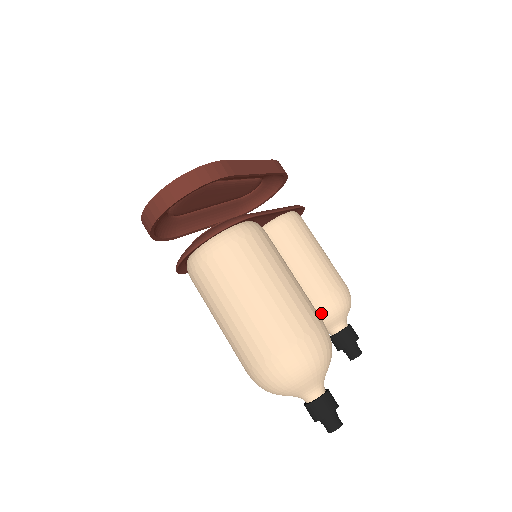
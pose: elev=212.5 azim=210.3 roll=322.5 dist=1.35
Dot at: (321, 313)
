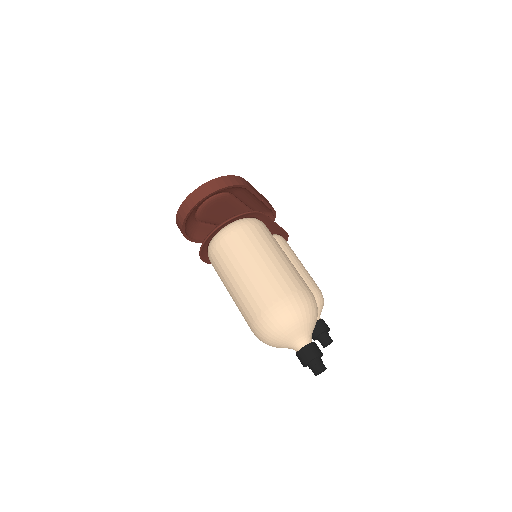
Dot at: occluded
